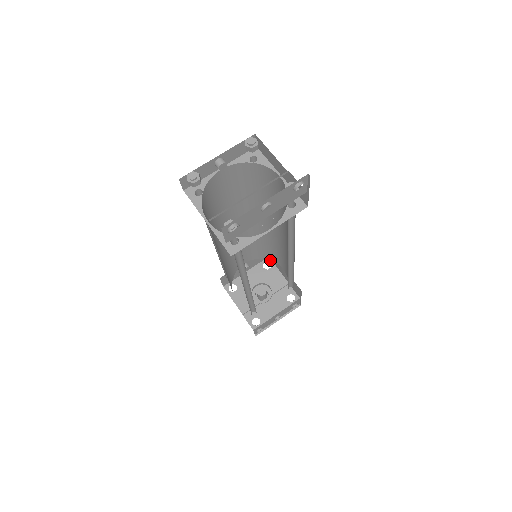
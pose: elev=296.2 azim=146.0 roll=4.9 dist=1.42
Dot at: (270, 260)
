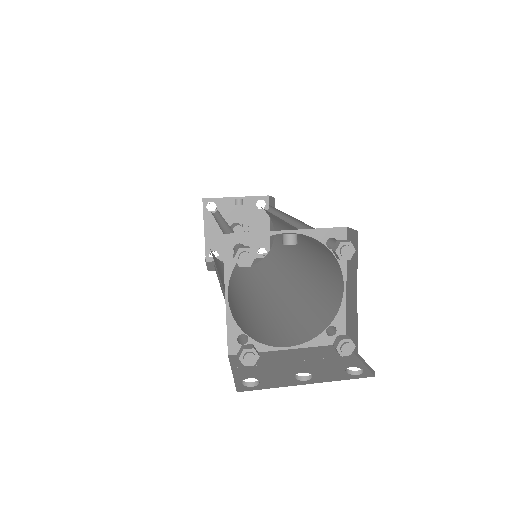
Dot at: (268, 200)
